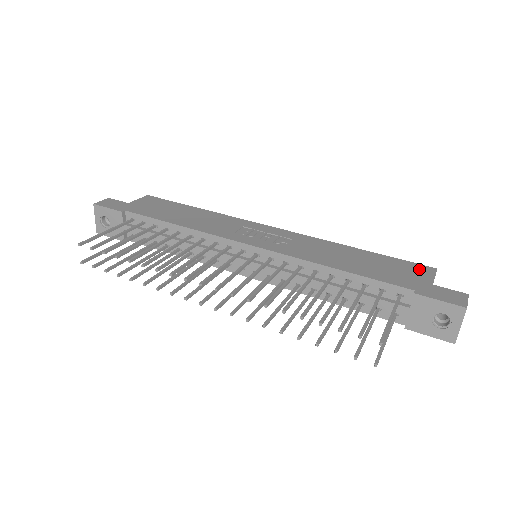
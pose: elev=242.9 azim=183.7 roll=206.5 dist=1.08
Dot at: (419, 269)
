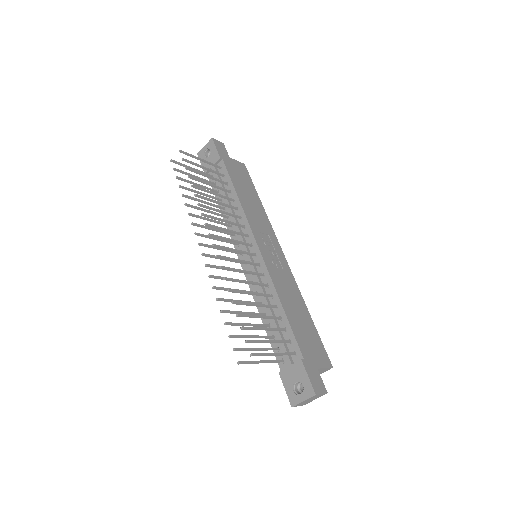
Dot at: (323, 356)
